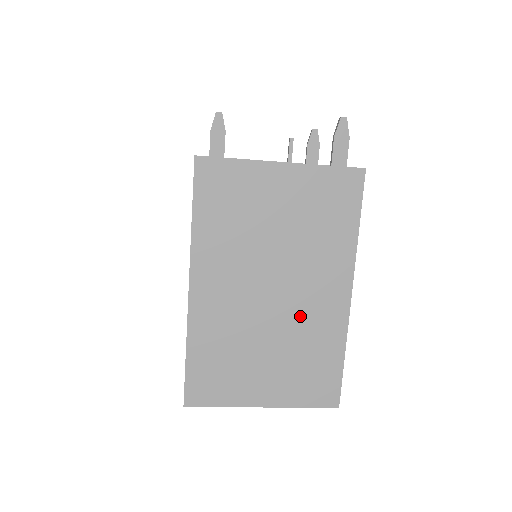
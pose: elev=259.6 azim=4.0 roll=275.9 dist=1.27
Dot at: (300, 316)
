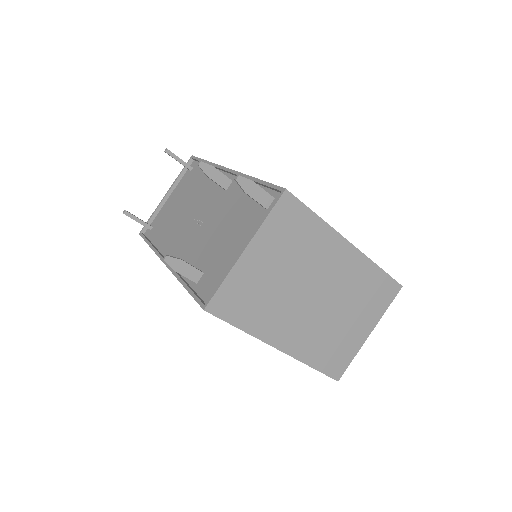
Dot at: (340, 285)
